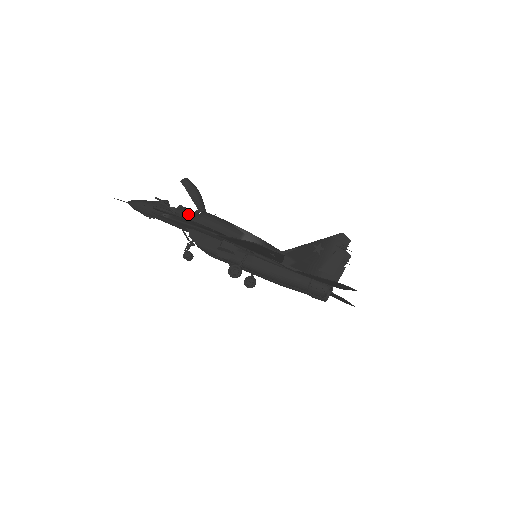
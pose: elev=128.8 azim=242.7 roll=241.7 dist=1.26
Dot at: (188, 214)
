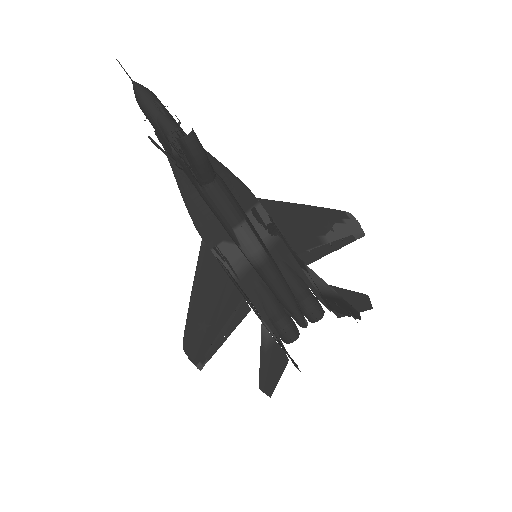
Dot at: (190, 175)
